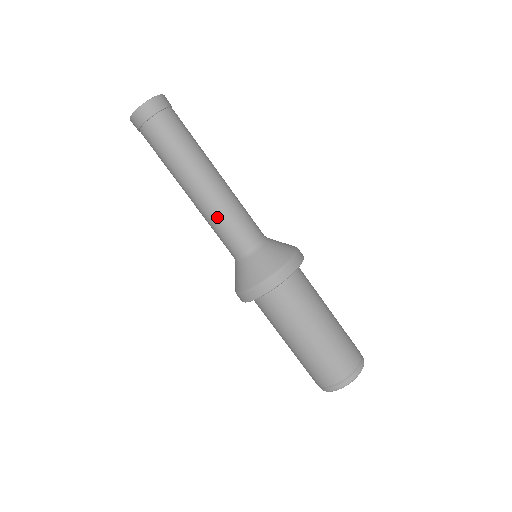
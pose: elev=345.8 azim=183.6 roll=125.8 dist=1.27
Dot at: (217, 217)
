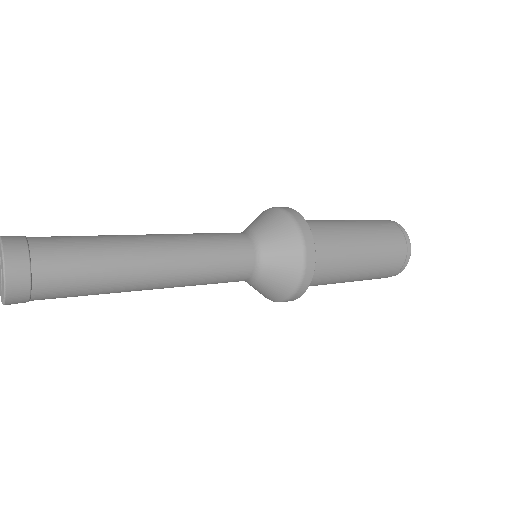
Dot at: (199, 283)
